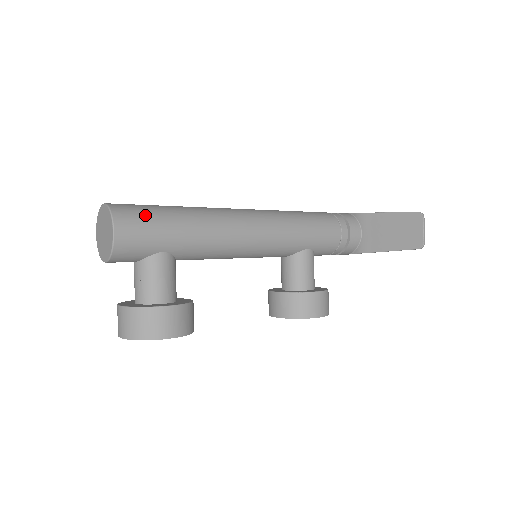
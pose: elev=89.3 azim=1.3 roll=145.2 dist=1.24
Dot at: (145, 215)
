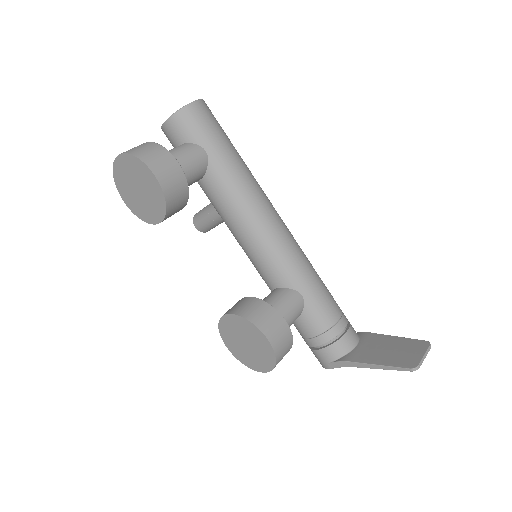
Dot at: (219, 124)
